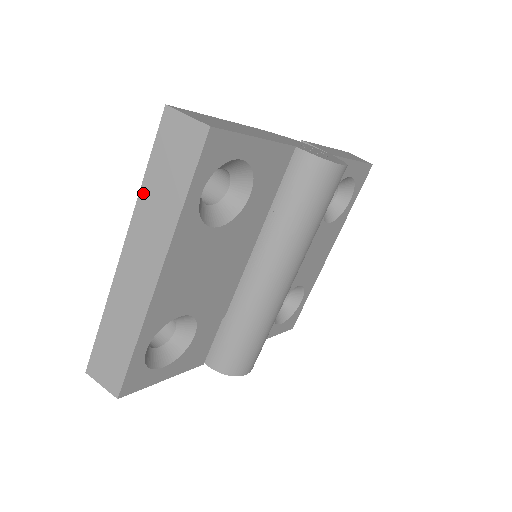
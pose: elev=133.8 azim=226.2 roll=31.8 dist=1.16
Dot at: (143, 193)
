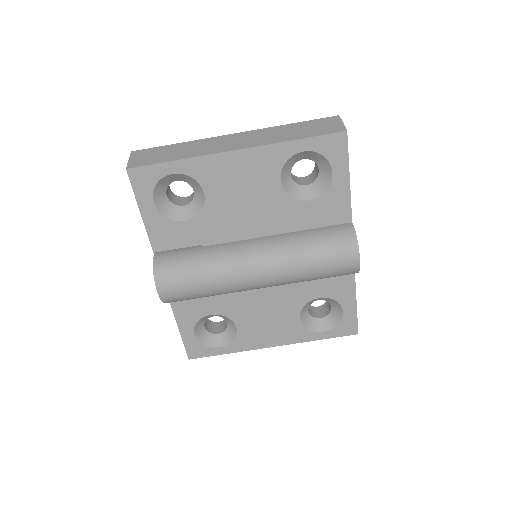
Dot at: (282, 126)
